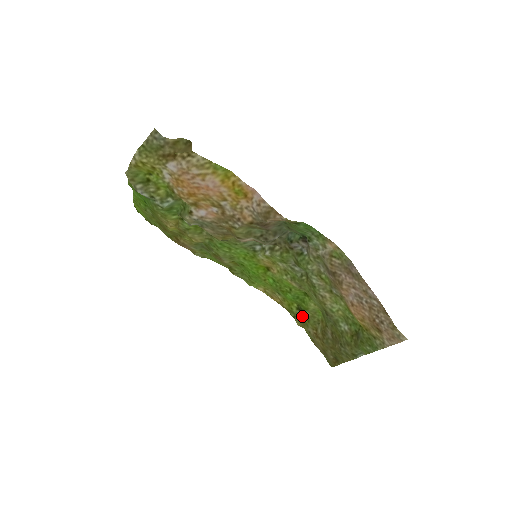
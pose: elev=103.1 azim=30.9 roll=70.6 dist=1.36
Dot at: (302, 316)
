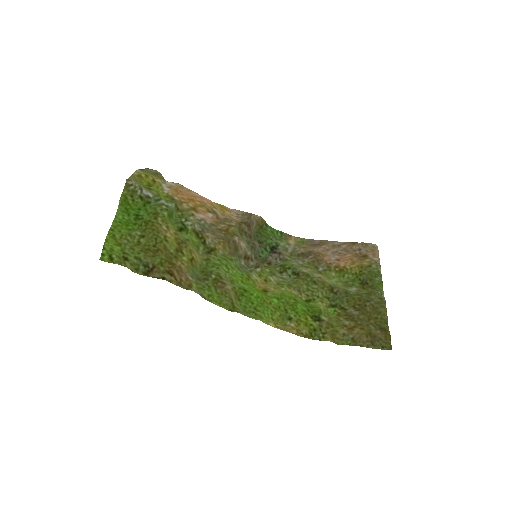
Dot at: (324, 327)
